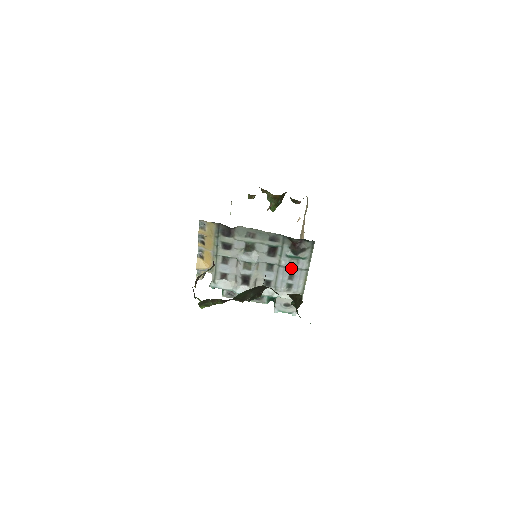
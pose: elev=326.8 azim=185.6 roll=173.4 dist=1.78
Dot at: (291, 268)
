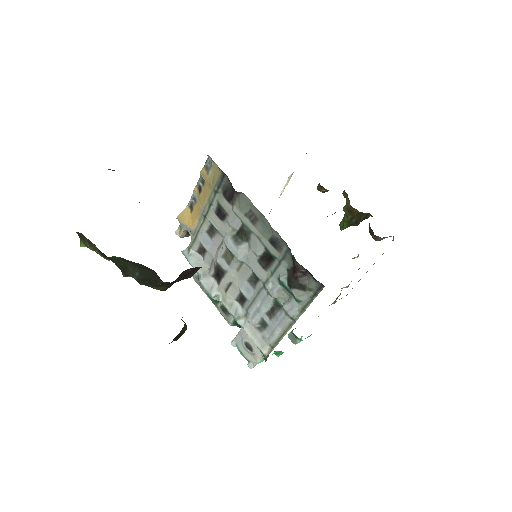
Dot at: (277, 301)
